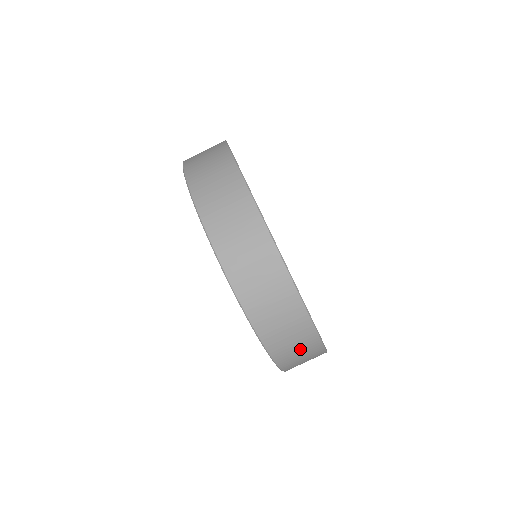
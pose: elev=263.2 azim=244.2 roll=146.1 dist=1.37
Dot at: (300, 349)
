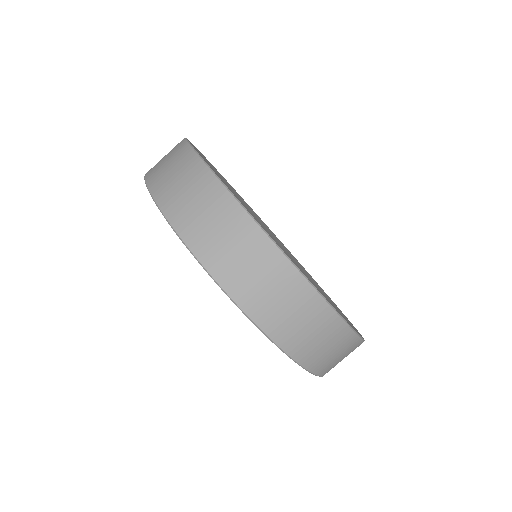
Dot at: occluded
